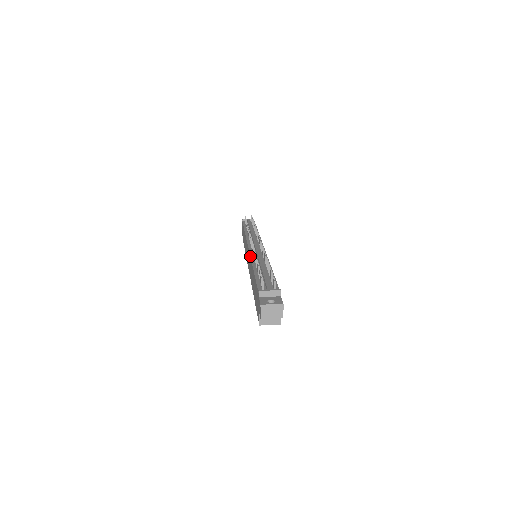
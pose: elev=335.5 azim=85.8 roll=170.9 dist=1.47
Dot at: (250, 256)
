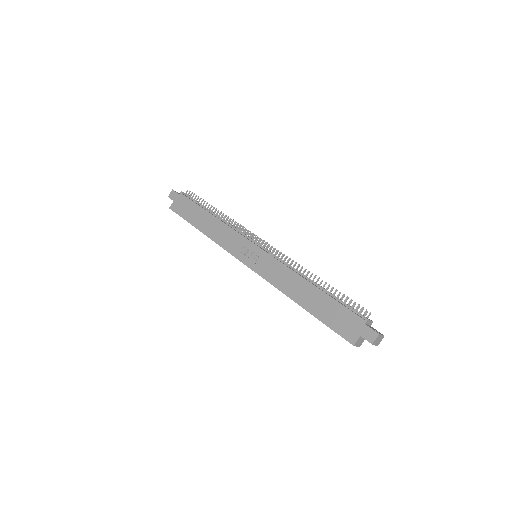
Dot at: occluded
